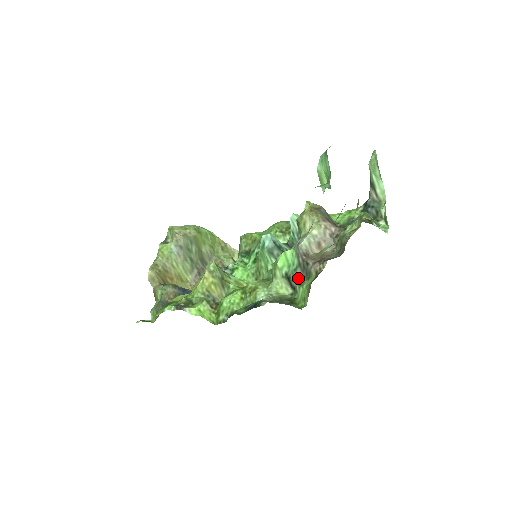
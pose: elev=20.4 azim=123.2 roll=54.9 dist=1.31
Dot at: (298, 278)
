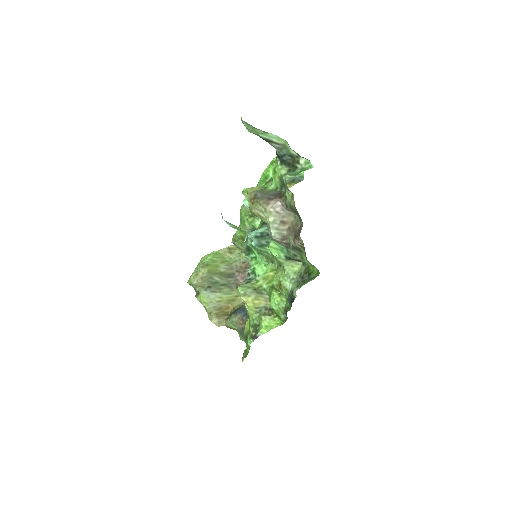
Dot at: (295, 255)
